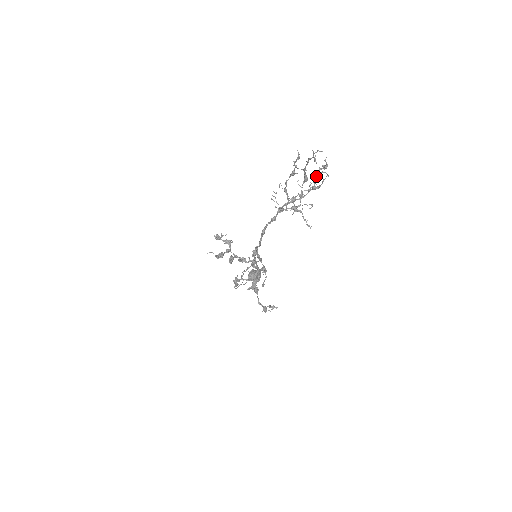
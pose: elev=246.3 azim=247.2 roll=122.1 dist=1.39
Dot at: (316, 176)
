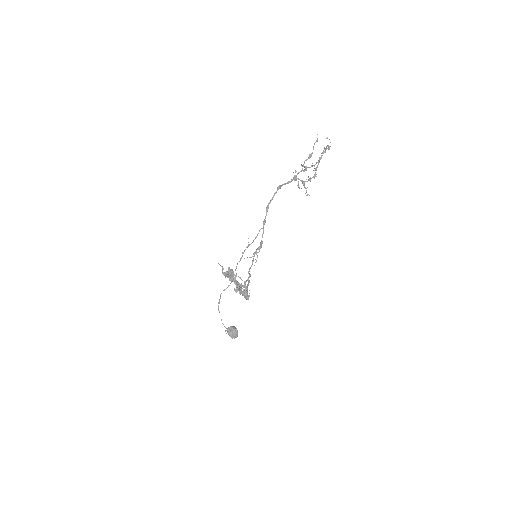
Dot at: occluded
